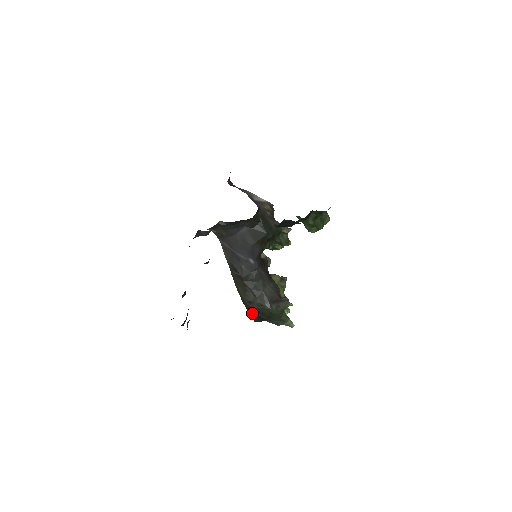
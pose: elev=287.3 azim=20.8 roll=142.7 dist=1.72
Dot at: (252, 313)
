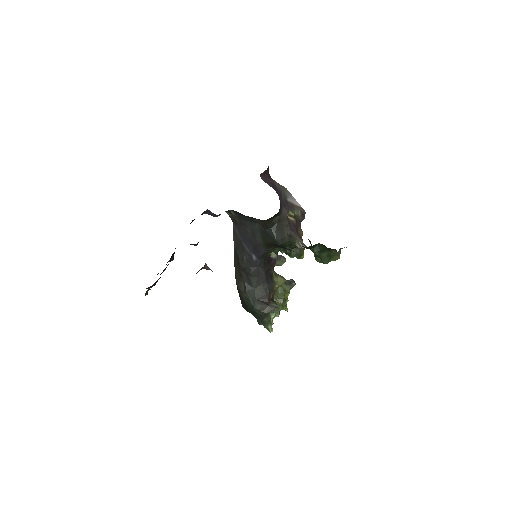
Dot at: (242, 300)
